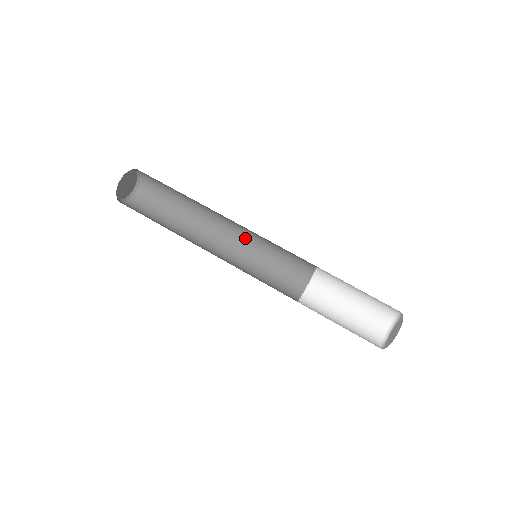
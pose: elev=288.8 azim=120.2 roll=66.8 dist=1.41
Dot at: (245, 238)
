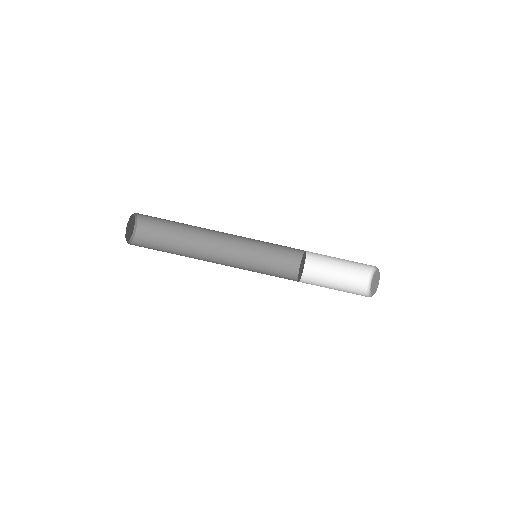
Dot at: occluded
